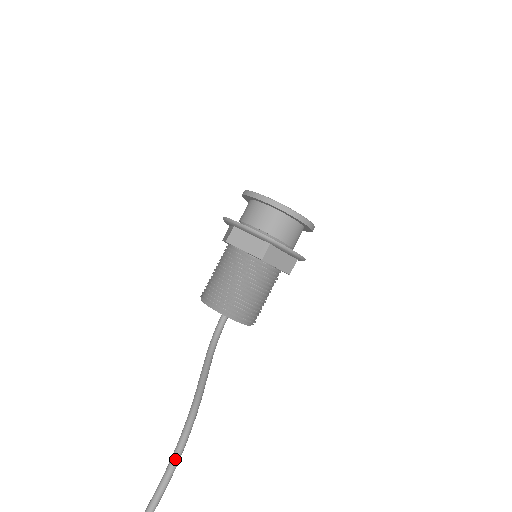
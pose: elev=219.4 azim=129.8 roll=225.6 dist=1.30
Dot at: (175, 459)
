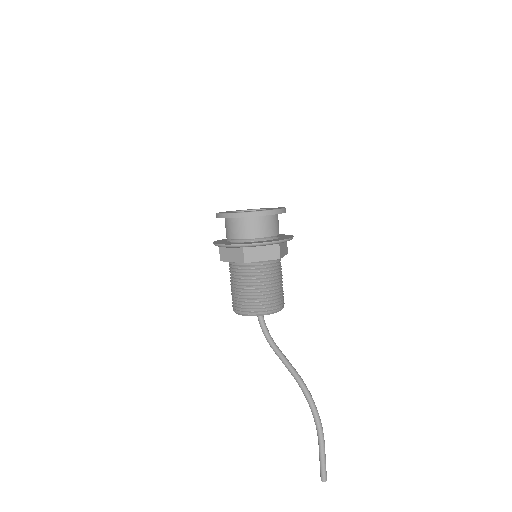
Dot at: (320, 422)
